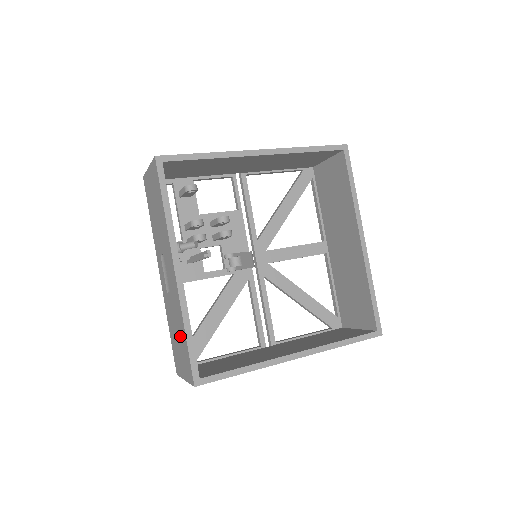
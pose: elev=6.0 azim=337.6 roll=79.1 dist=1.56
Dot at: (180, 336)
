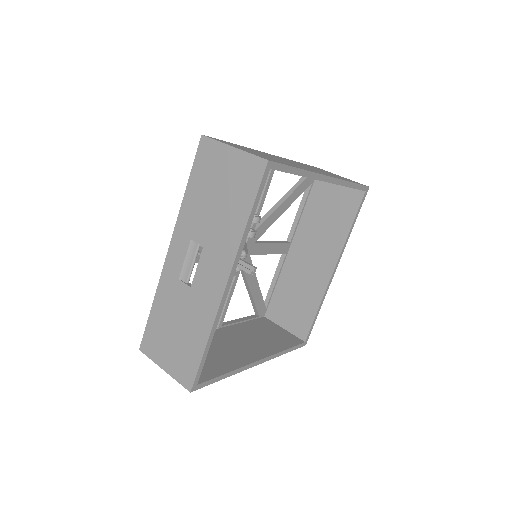
Dot at: (187, 336)
